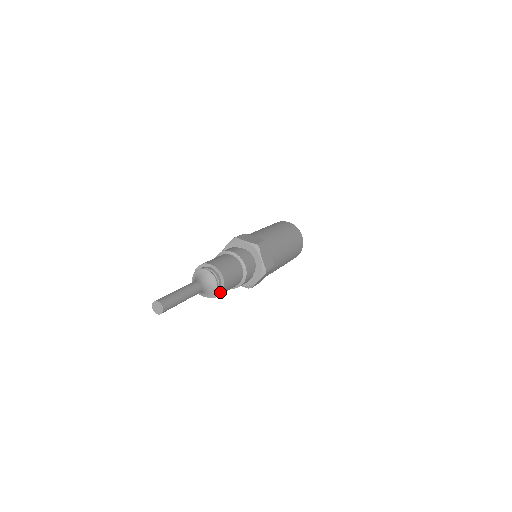
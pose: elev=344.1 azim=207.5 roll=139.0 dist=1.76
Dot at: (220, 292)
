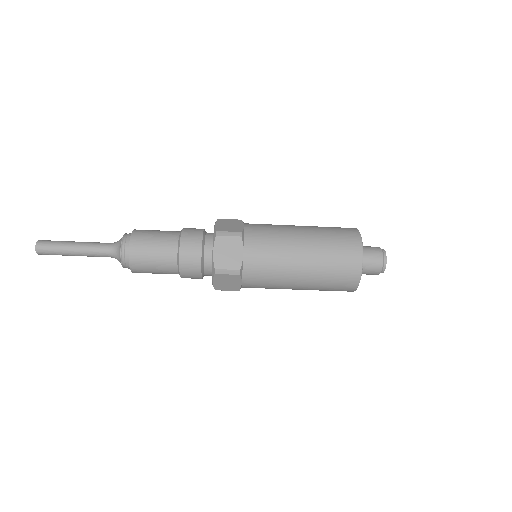
Dot at: (129, 248)
